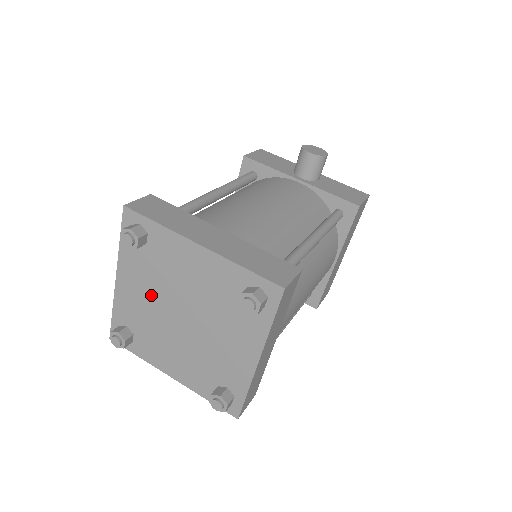
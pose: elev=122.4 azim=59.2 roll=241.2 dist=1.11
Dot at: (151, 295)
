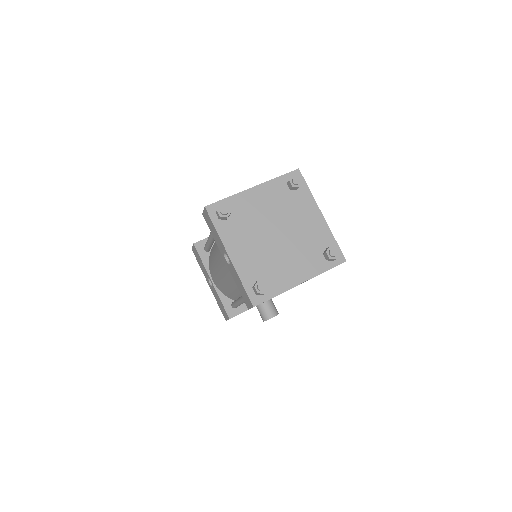
Dot at: (253, 242)
